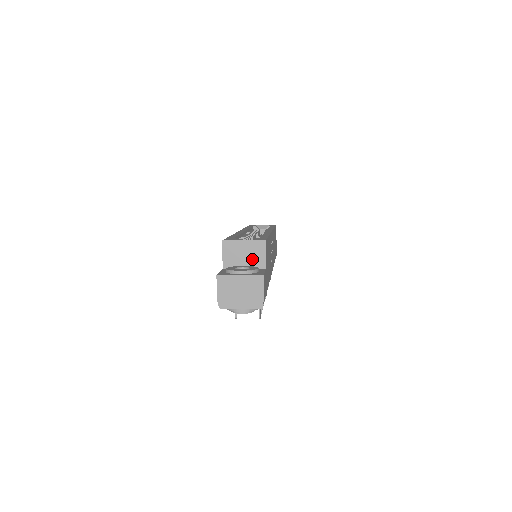
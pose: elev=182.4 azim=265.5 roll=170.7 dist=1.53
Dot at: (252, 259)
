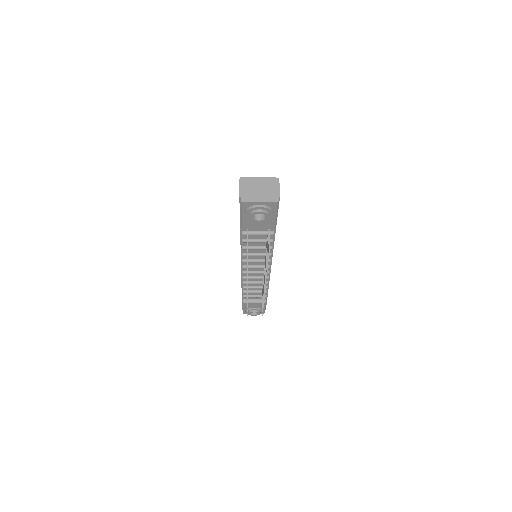
Dot at: occluded
